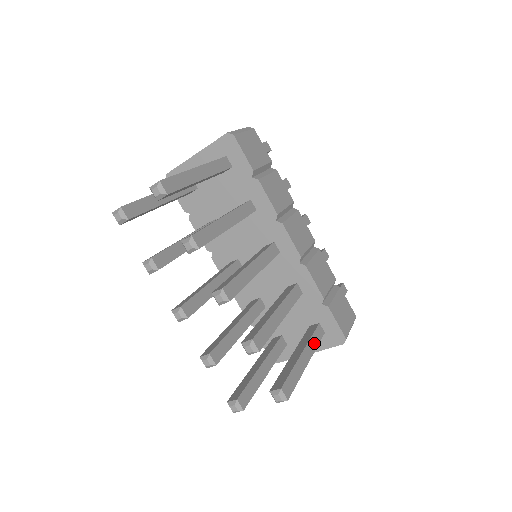
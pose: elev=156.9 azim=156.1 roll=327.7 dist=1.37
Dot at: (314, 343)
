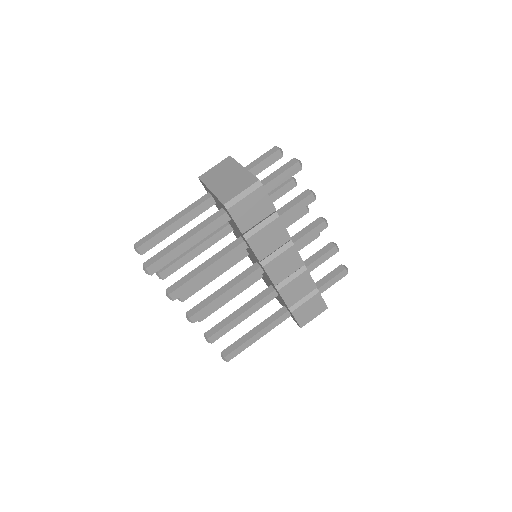
Dot at: (273, 325)
